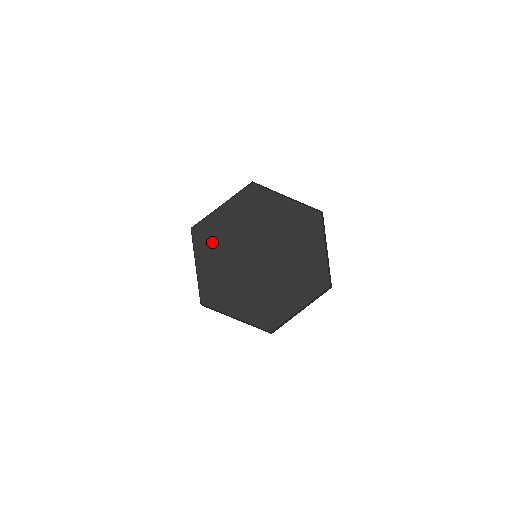
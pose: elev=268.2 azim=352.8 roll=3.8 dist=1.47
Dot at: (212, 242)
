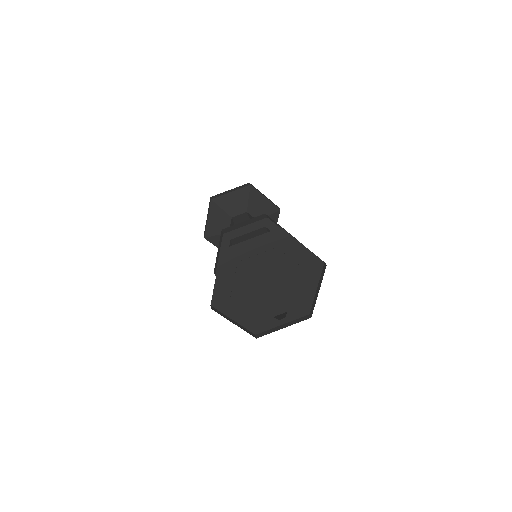
Dot at: (234, 264)
